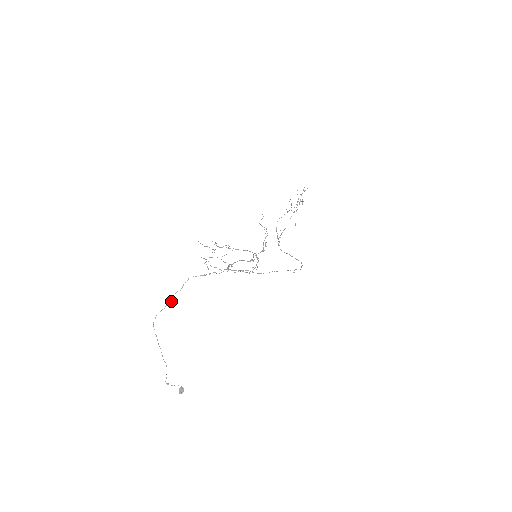
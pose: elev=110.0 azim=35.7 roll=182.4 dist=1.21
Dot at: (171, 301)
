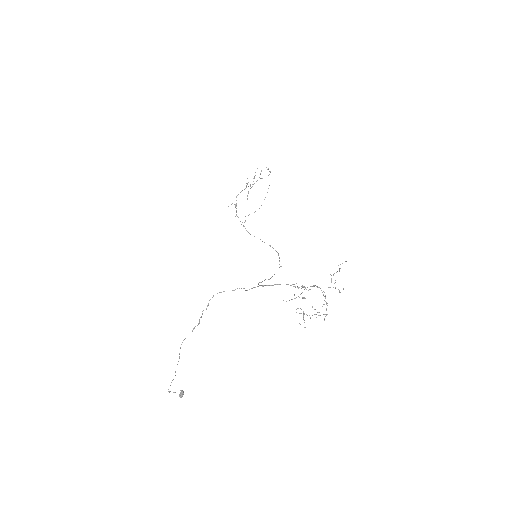
Dot at: occluded
